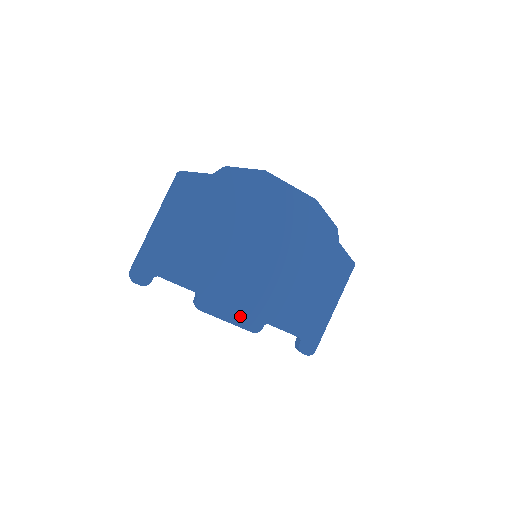
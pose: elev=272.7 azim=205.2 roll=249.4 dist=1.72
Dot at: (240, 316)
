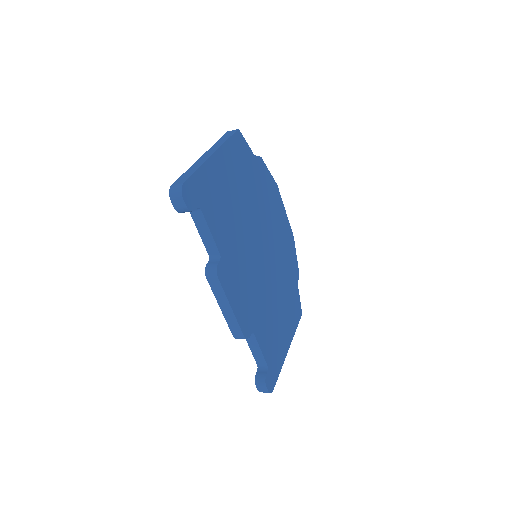
Dot at: (240, 309)
